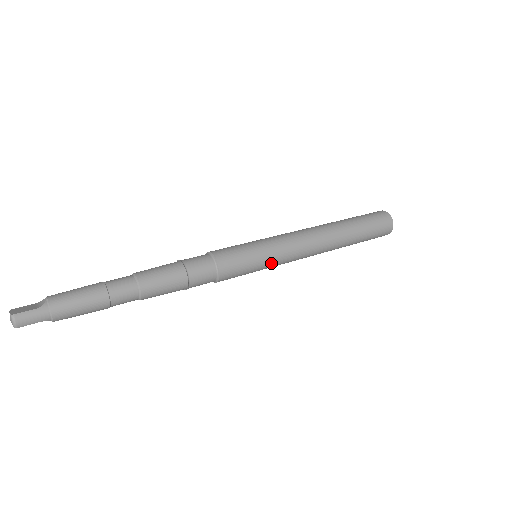
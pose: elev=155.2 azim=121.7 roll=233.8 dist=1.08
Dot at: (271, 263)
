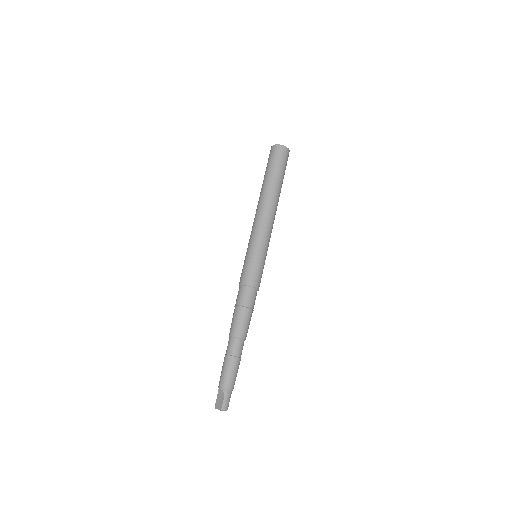
Dot at: (266, 251)
